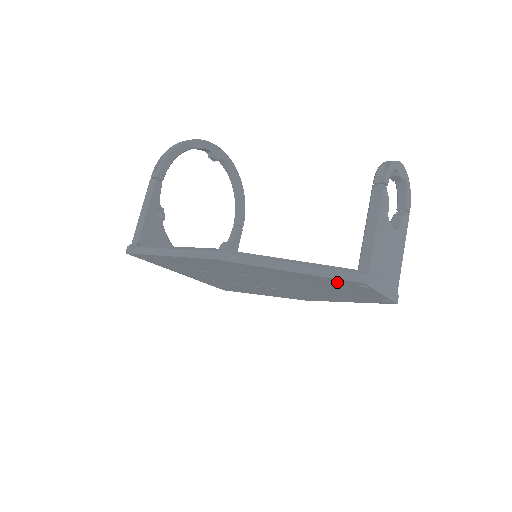
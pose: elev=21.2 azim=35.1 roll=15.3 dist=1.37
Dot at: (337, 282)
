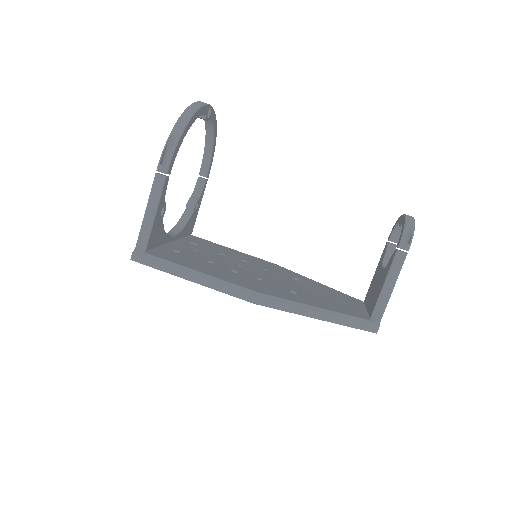
Dot at: occluded
